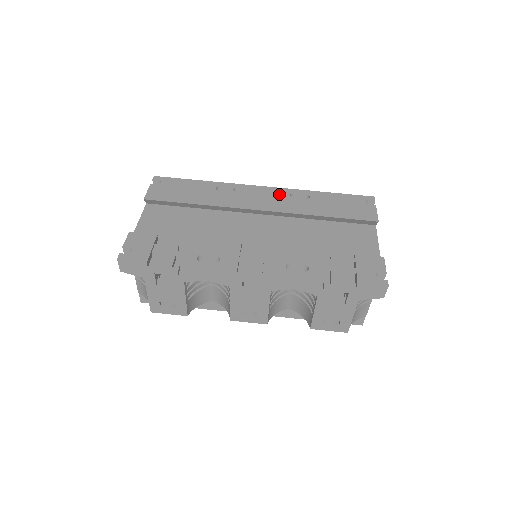
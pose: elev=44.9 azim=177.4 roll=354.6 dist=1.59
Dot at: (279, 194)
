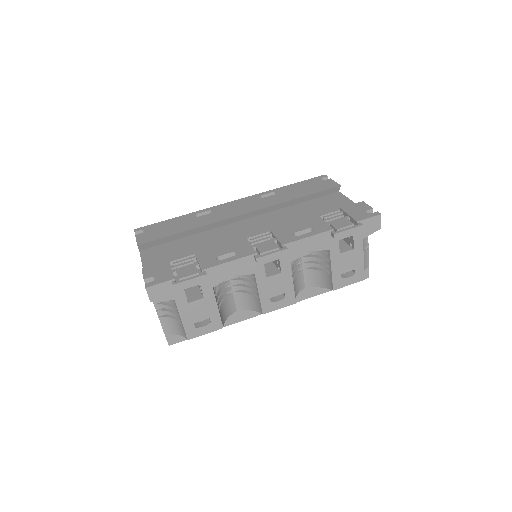
Dot at: (250, 200)
